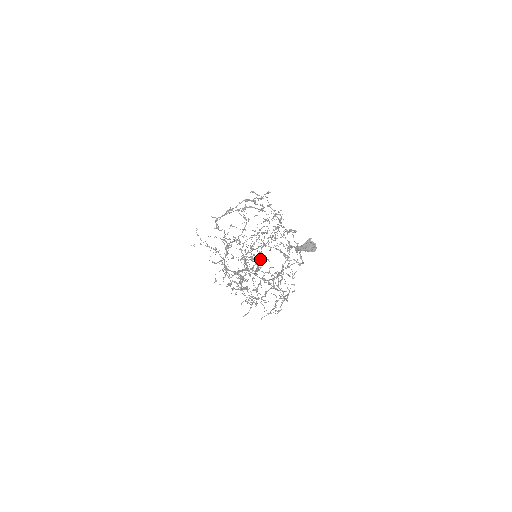
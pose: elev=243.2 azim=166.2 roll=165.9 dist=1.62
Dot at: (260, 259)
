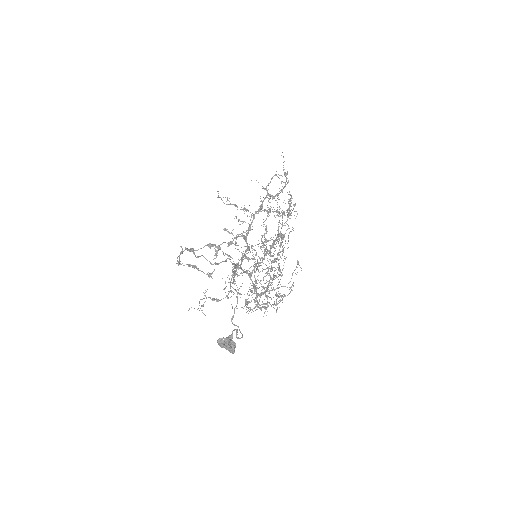
Dot at: (270, 250)
